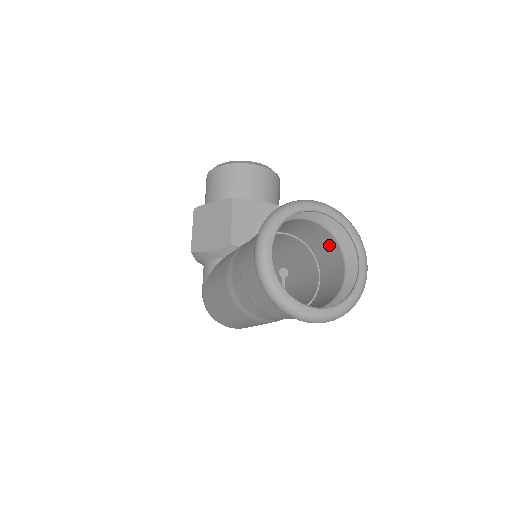
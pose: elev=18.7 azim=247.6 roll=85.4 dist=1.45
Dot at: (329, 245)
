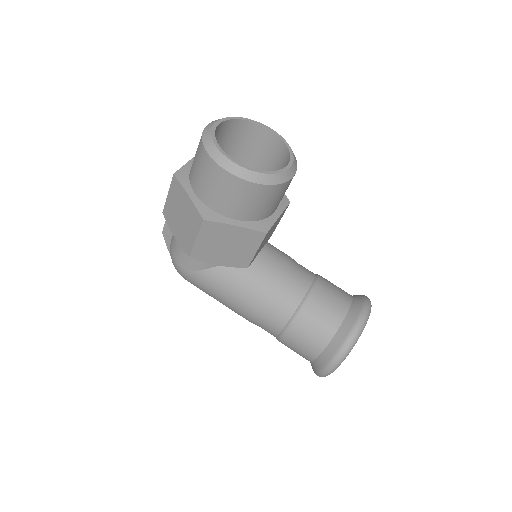
Dot at: occluded
